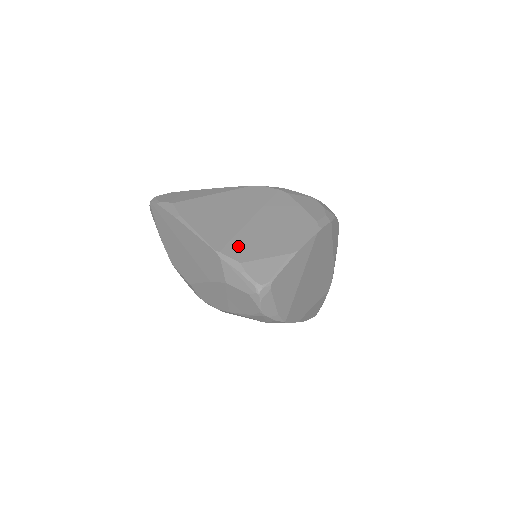
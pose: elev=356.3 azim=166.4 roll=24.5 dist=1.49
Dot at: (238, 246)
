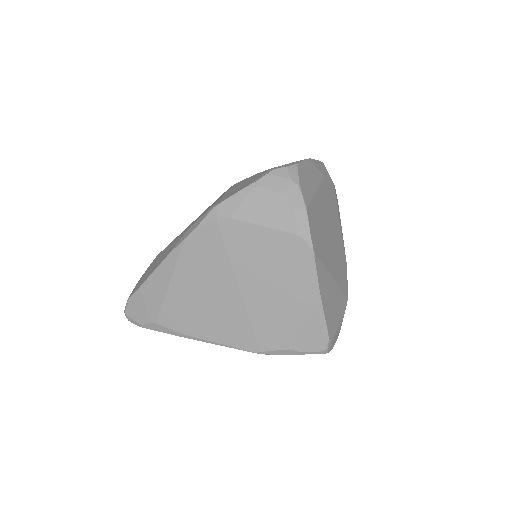
Dot at: (267, 333)
